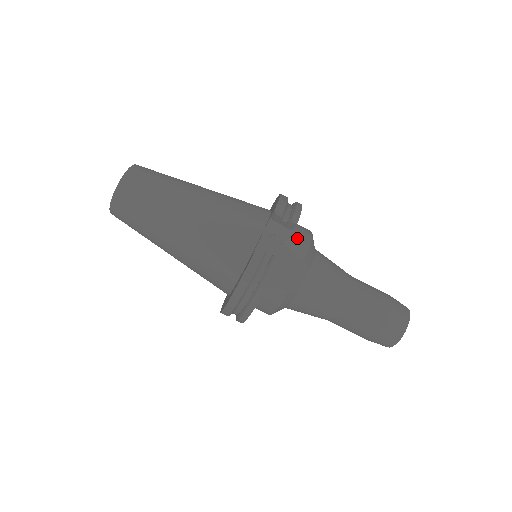
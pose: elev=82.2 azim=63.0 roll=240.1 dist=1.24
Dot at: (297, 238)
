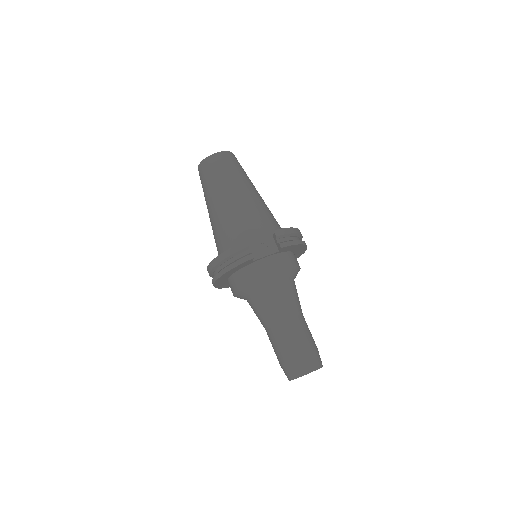
Dot at: (280, 259)
